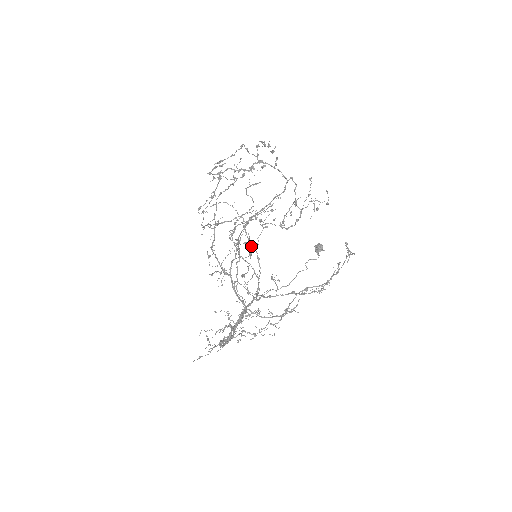
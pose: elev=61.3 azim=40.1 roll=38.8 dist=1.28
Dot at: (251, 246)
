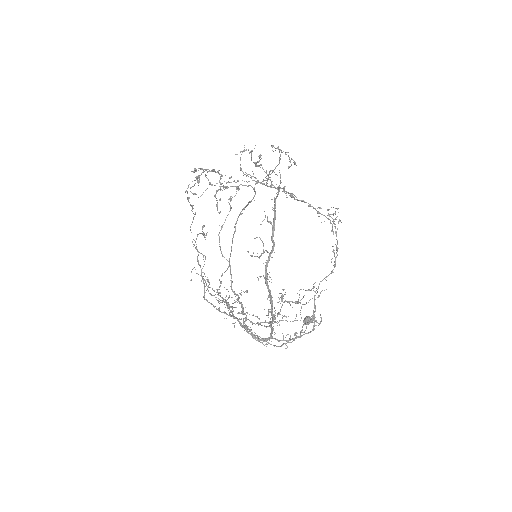
Dot at: (252, 180)
